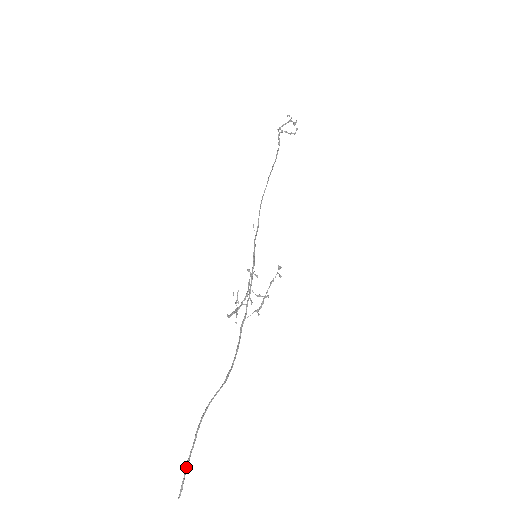
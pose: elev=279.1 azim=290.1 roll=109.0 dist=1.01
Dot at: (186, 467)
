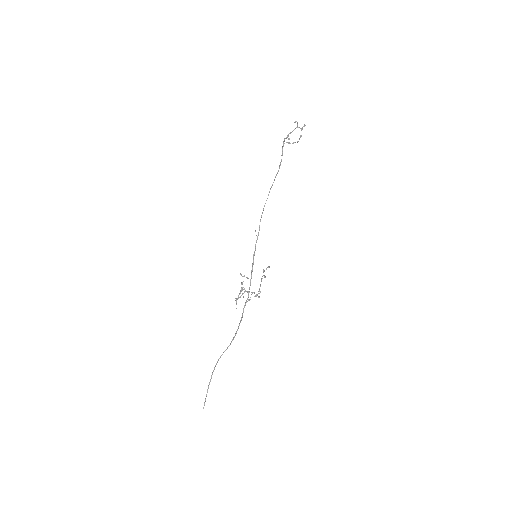
Dot at: occluded
